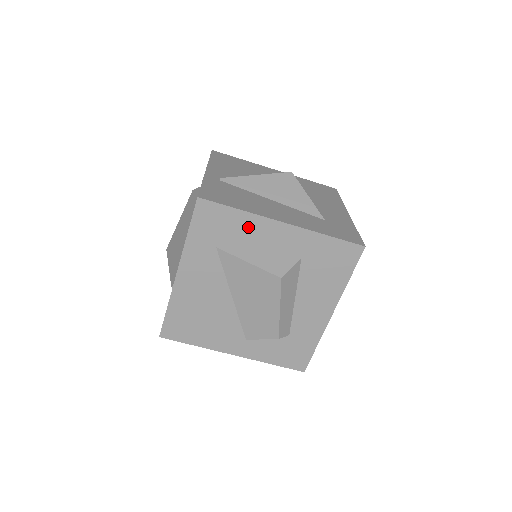
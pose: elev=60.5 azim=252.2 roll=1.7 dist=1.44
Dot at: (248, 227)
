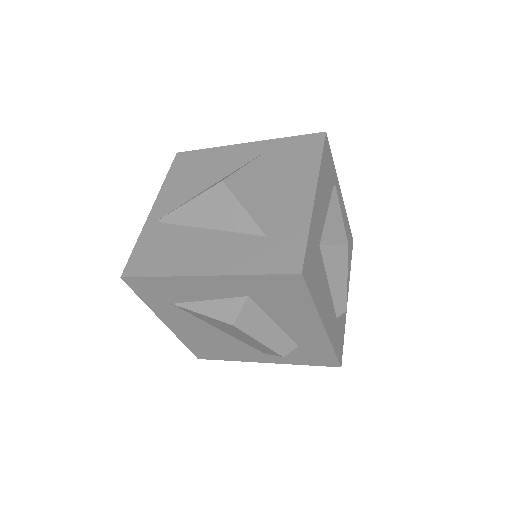
Dot at: (179, 286)
